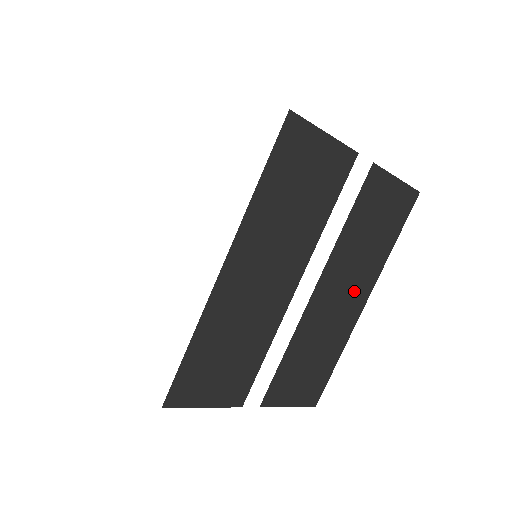
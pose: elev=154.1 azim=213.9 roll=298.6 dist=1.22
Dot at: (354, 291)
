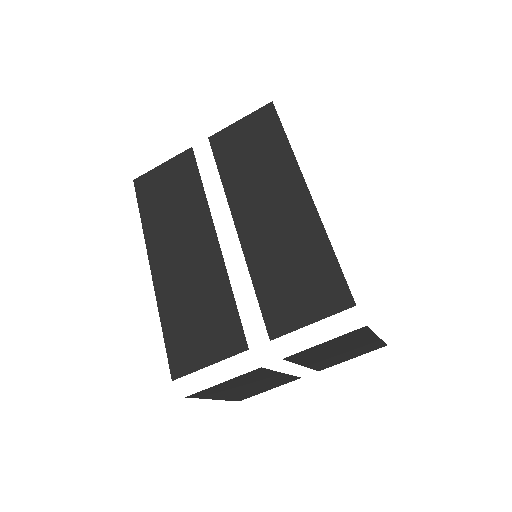
Dot at: (281, 195)
